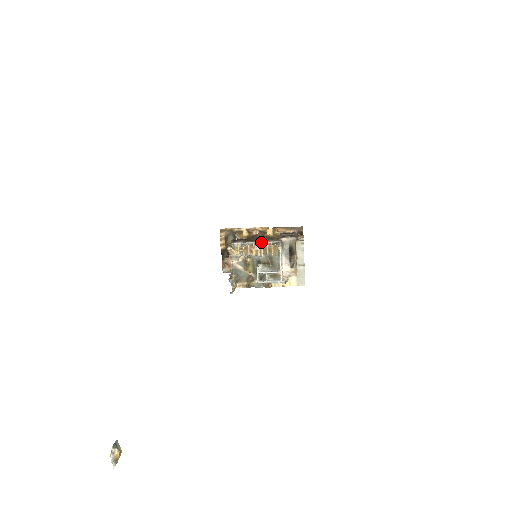
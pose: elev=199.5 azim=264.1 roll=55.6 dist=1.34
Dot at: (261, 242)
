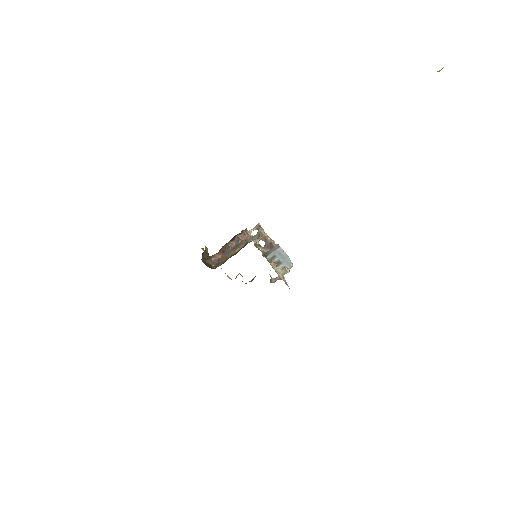
Dot at: occluded
